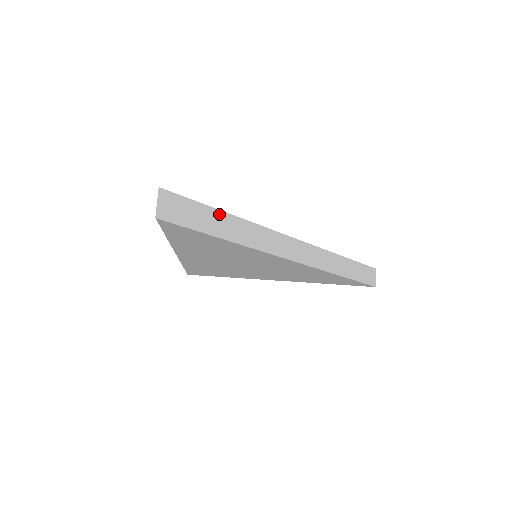
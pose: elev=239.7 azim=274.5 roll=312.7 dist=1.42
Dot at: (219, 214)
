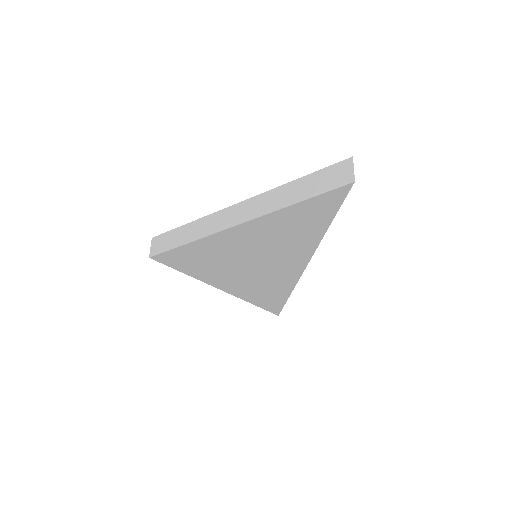
Dot at: occluded
